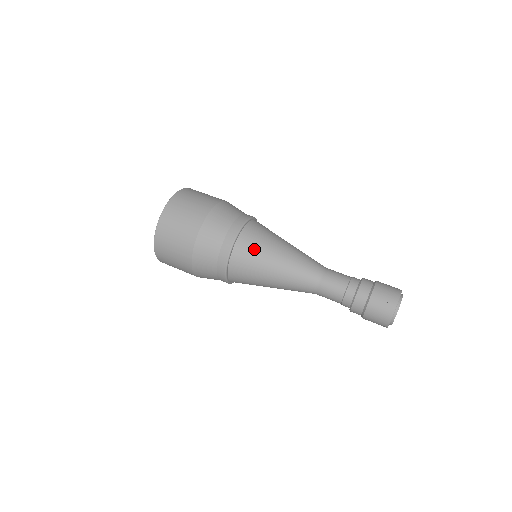
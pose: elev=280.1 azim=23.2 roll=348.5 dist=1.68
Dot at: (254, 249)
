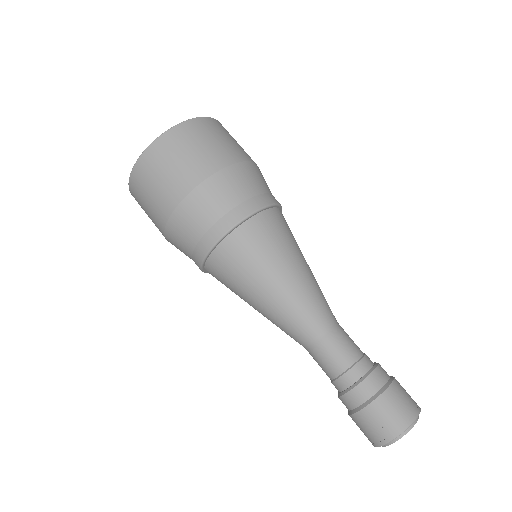
Dot at: (242, 263)
